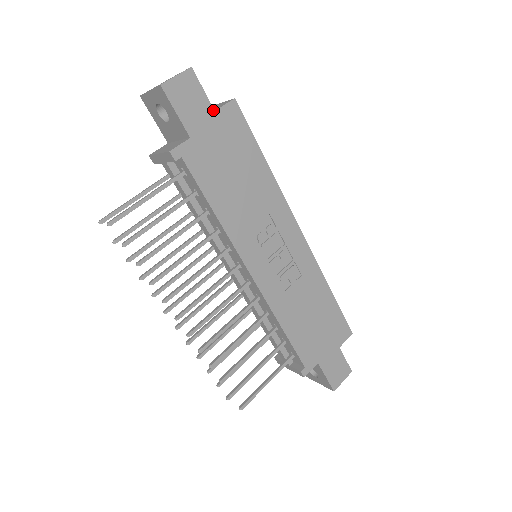
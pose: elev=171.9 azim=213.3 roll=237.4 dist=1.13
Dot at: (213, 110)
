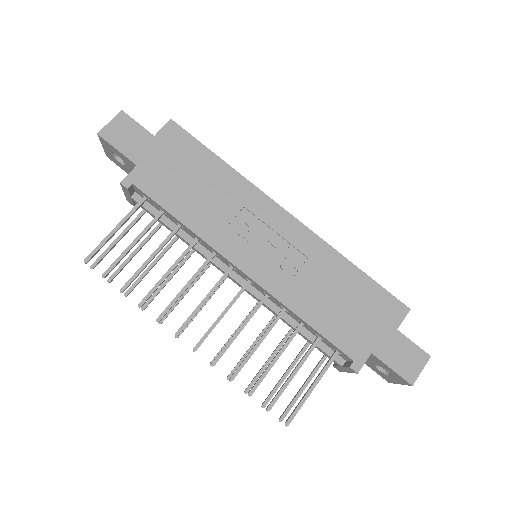
Dot at: (152, 136)
